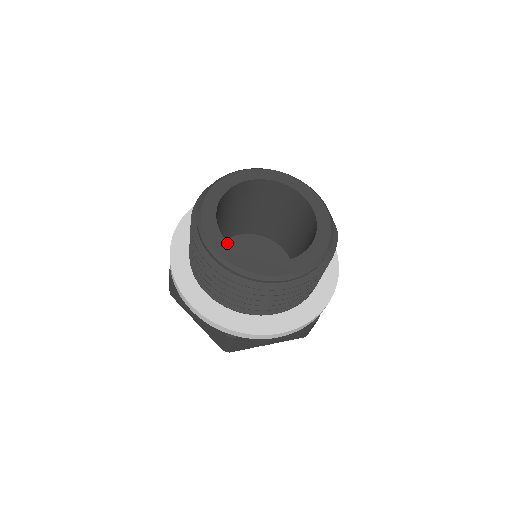
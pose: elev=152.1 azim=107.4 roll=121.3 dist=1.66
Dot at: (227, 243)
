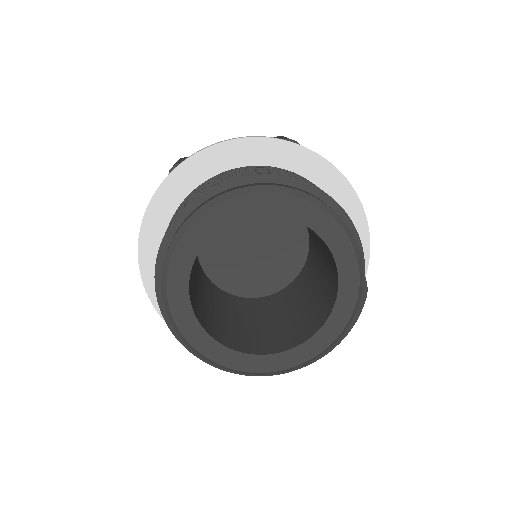
Dot at: (206, 333)
